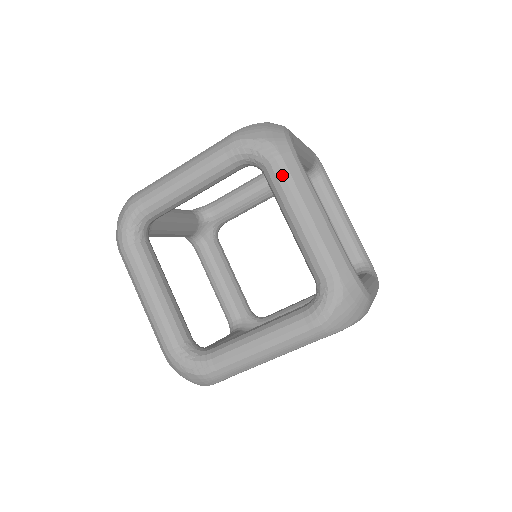
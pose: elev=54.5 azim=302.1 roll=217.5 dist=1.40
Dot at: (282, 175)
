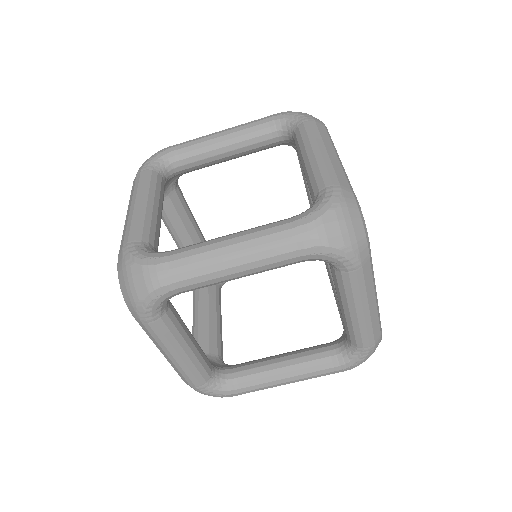
Dot at: (310, 127)
